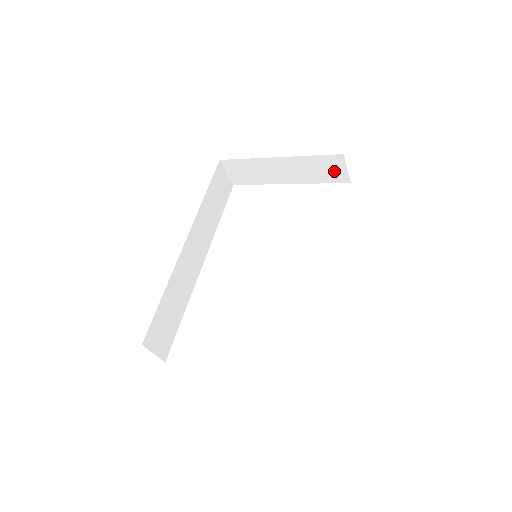
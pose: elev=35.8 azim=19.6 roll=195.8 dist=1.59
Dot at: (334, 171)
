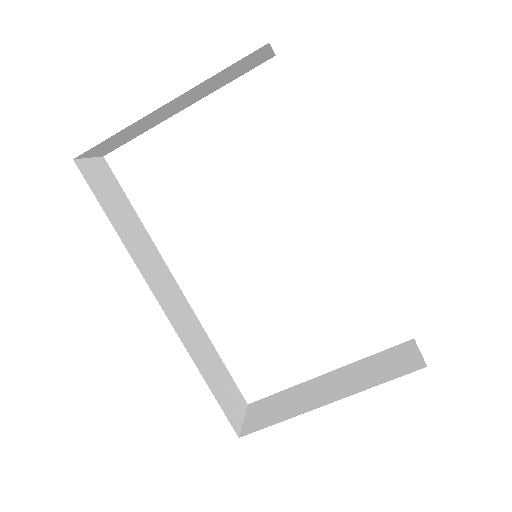
Dot at: (252, 62)
